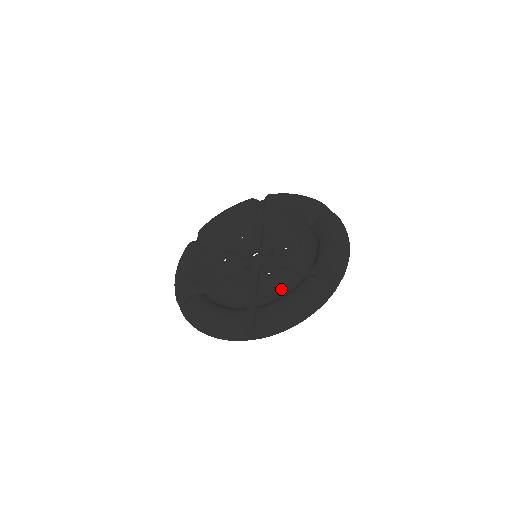
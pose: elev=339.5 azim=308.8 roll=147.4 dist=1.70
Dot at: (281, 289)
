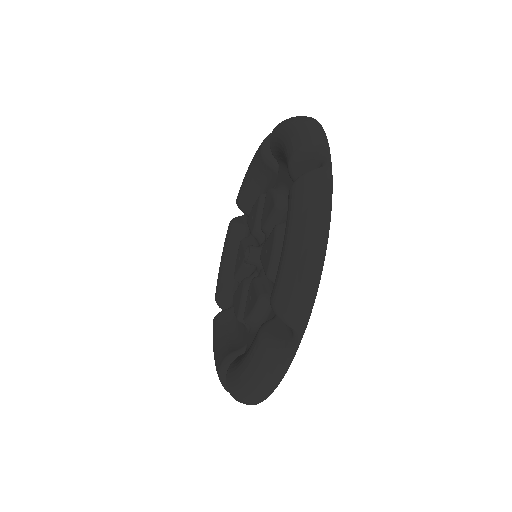
Dot at: occluded
